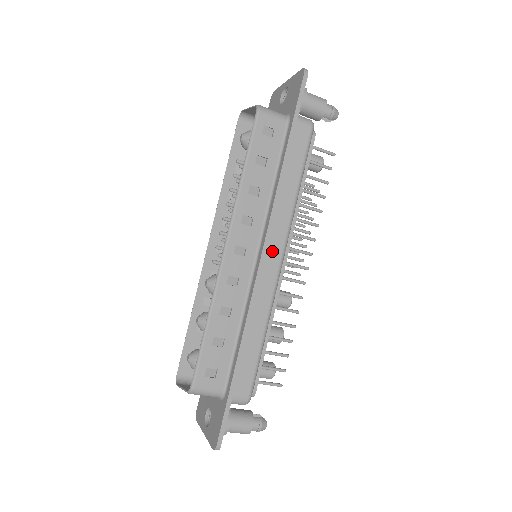
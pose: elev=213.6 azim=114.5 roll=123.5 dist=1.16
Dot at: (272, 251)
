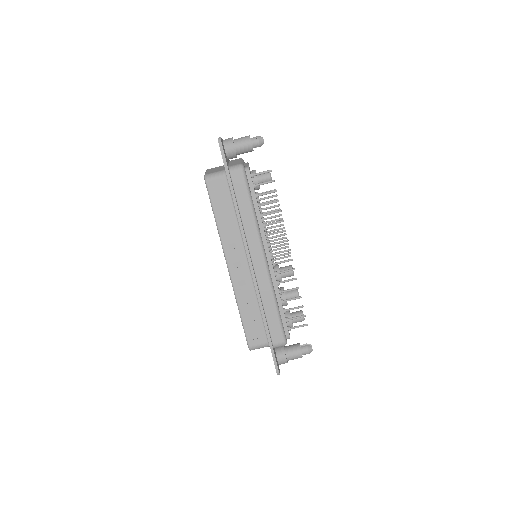
Dot at: (255, 256)
